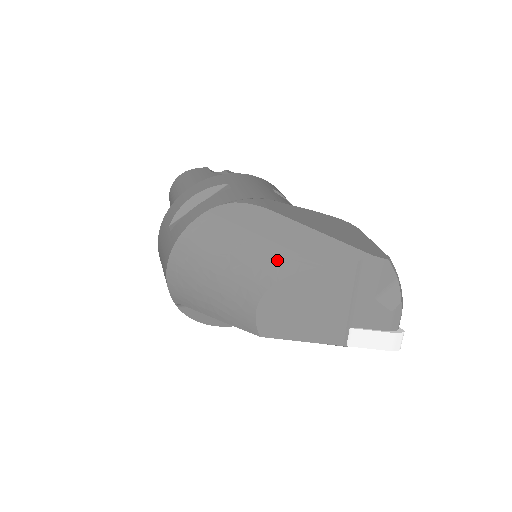
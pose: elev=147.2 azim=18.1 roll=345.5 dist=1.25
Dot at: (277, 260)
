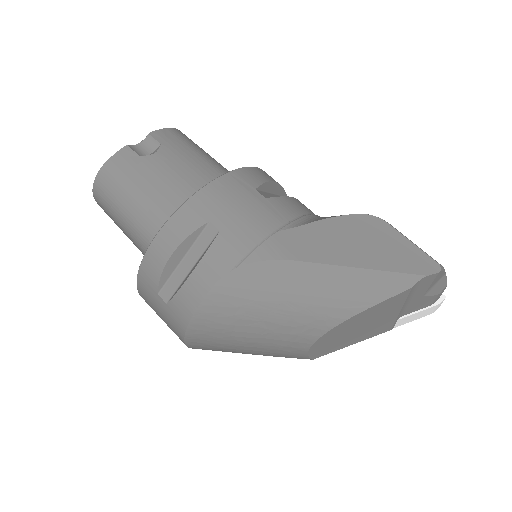
Dot at: (323, 313)
